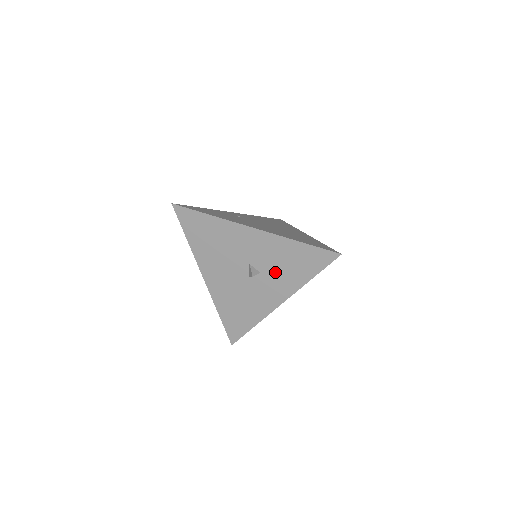
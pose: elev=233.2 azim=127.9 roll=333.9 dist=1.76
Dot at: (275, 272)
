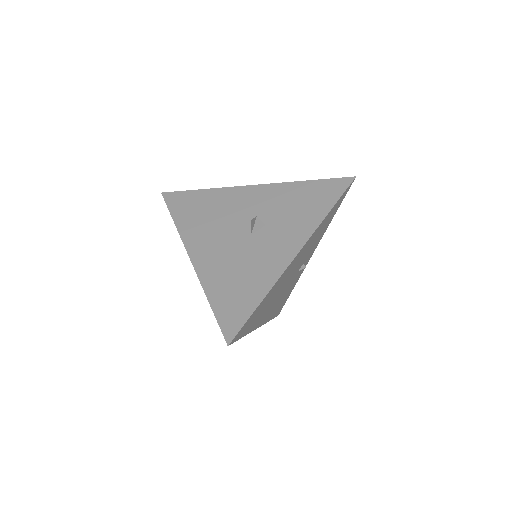
Dot at: (284, 218)
